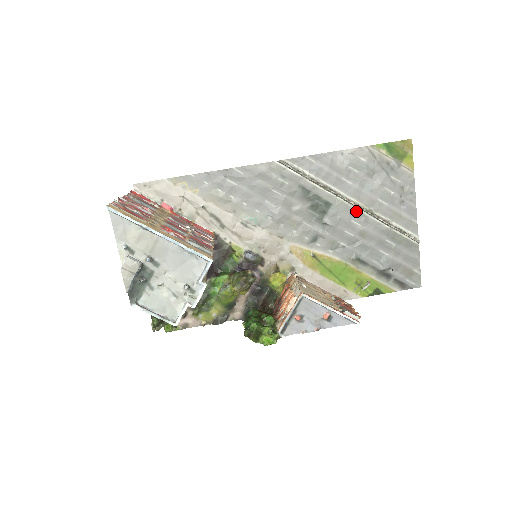
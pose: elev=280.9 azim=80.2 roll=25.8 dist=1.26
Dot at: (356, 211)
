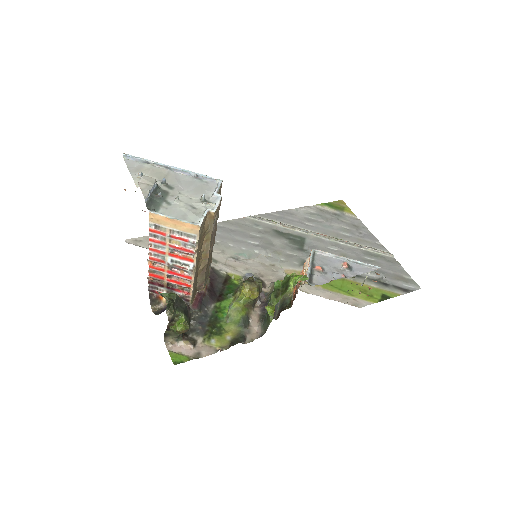
Dot at: (328, 241)
